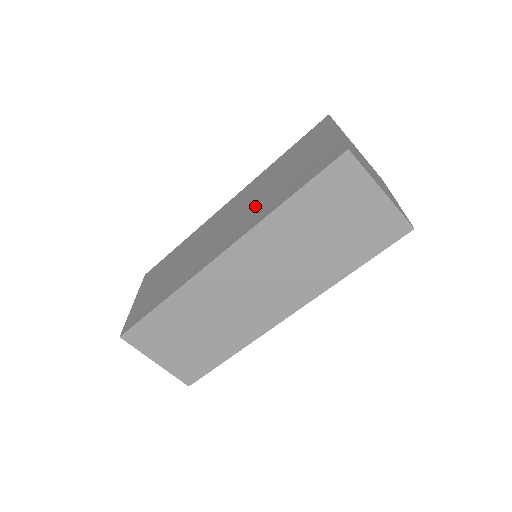
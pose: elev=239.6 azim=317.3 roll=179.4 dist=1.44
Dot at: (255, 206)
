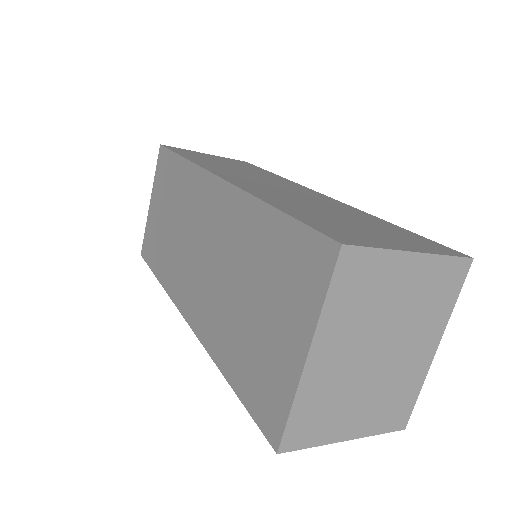
Dot at: (217, 299)
